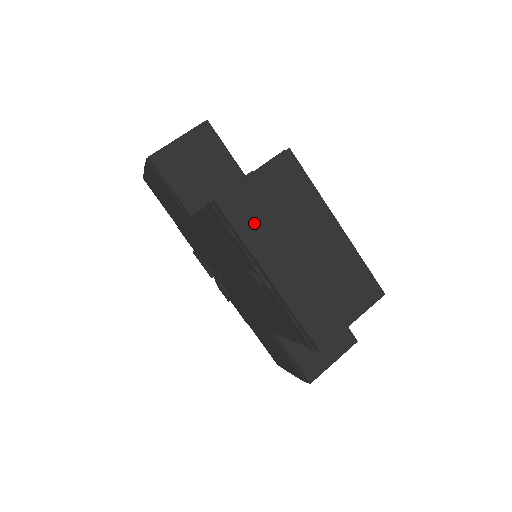
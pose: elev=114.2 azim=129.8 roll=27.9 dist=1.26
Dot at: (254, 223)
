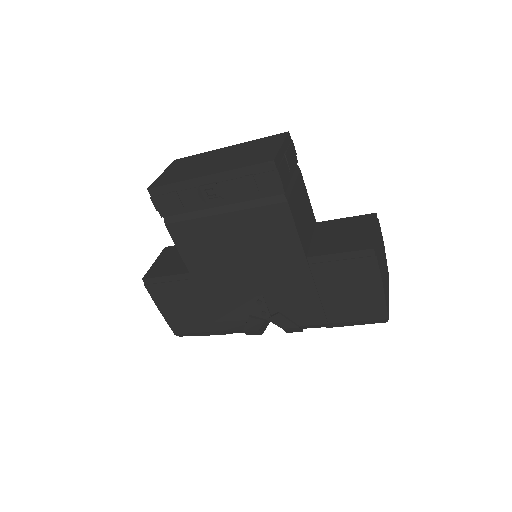
Dot at: (178, 177)
